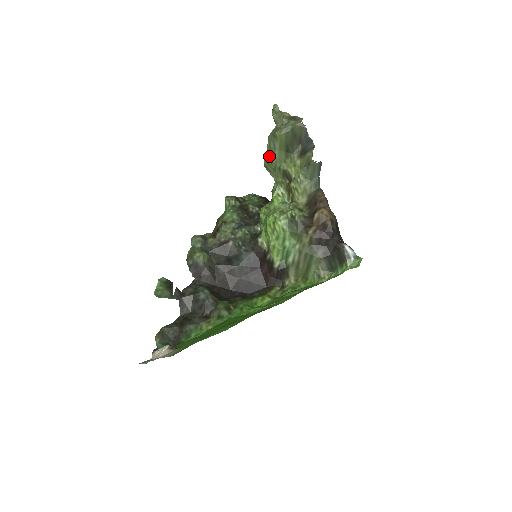
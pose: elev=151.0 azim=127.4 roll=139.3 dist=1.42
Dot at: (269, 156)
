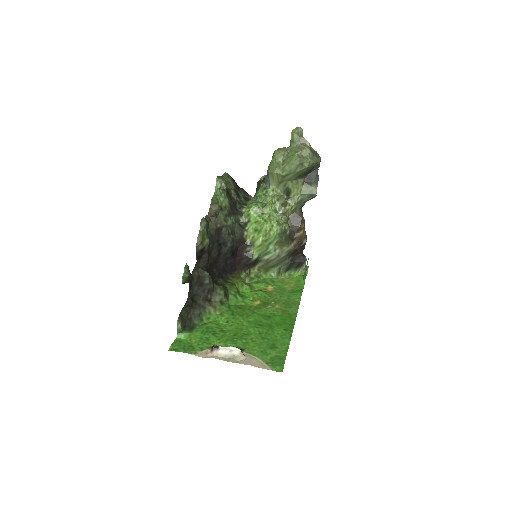
Dot at: (284, 172)
